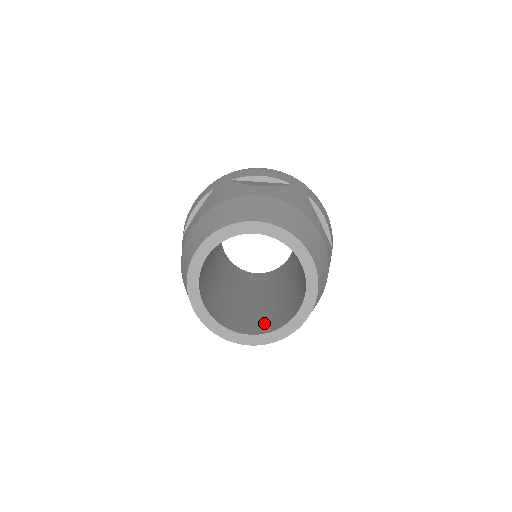
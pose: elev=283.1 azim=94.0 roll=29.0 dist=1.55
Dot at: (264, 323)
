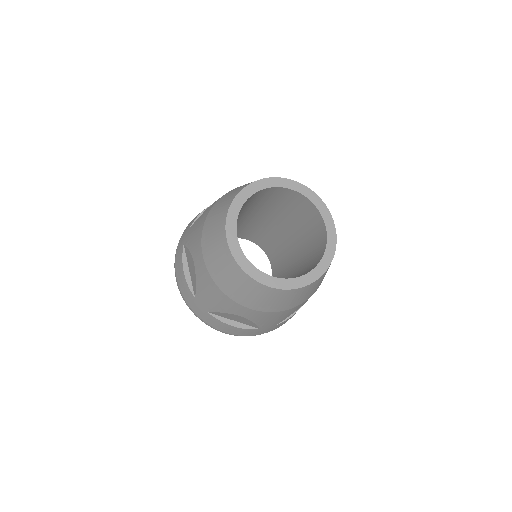
Dot at: (313, 263)
